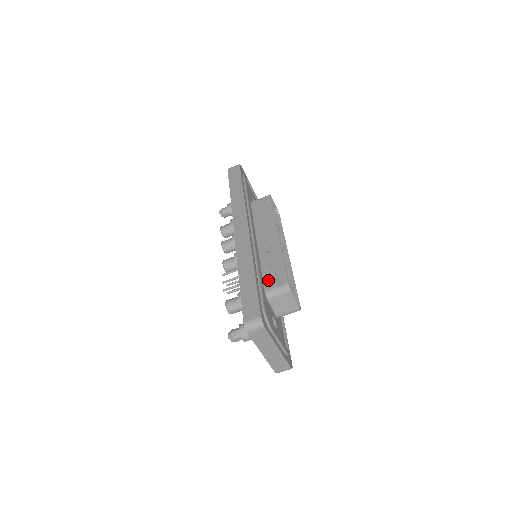
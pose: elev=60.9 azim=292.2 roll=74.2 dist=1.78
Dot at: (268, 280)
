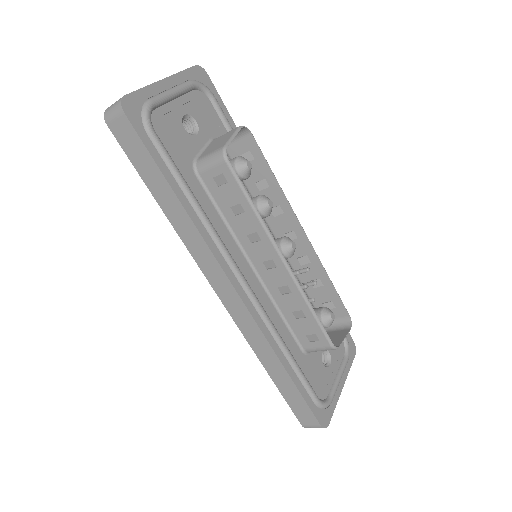
Dot at: (301, 337)
